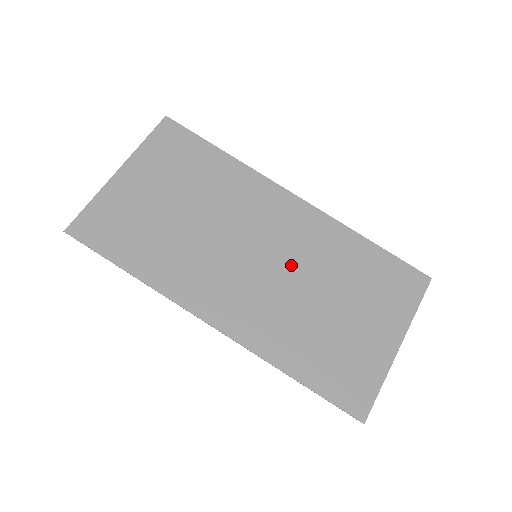
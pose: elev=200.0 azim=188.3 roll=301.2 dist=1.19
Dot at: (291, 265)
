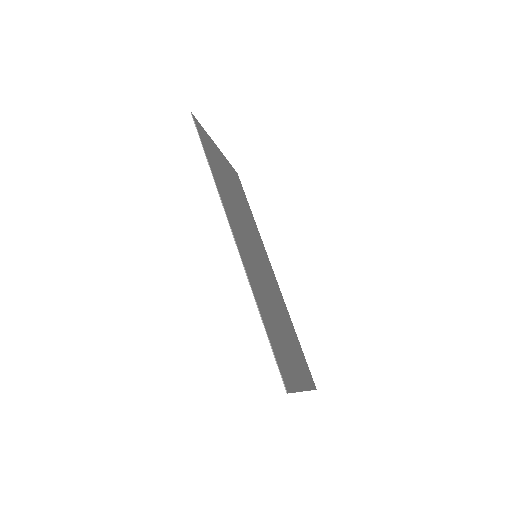
Dot at: (268, 283)
